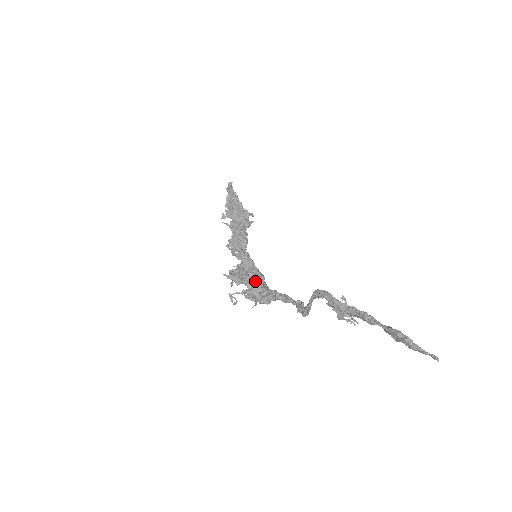
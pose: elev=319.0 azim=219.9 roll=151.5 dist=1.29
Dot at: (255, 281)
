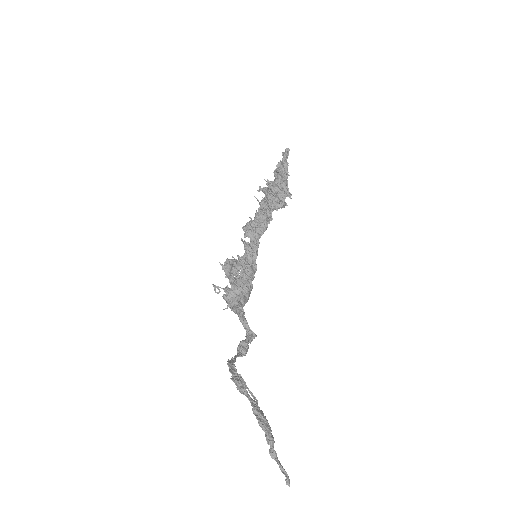
Dot at: (239, 284)
